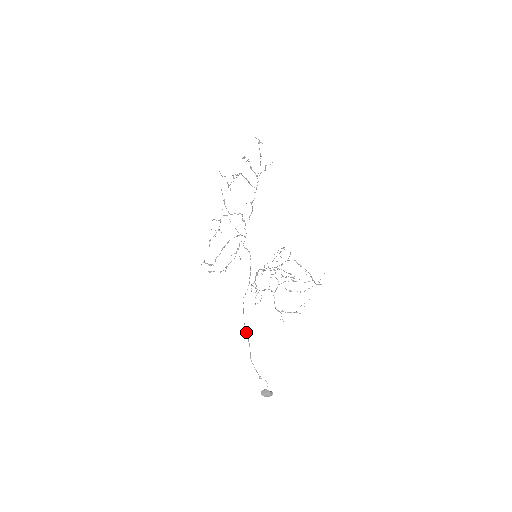
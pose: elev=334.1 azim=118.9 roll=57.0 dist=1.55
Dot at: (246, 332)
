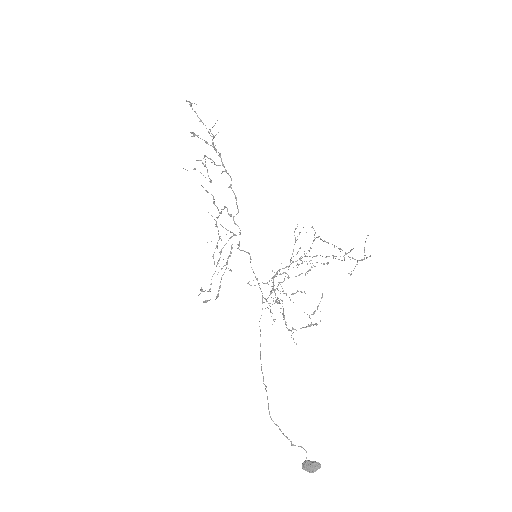
Dot at: occluded
